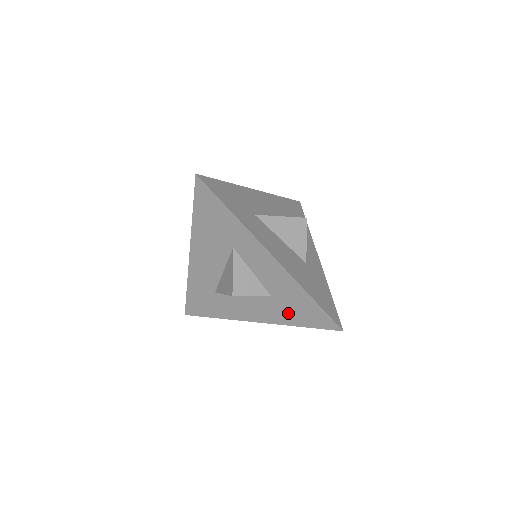
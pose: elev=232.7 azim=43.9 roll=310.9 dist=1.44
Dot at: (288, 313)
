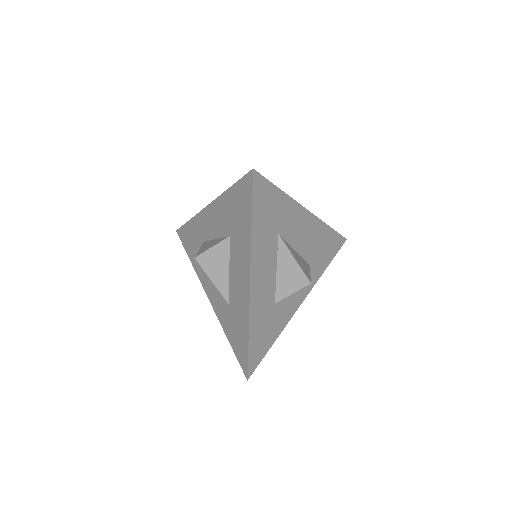
Dot at: (241, 229)
